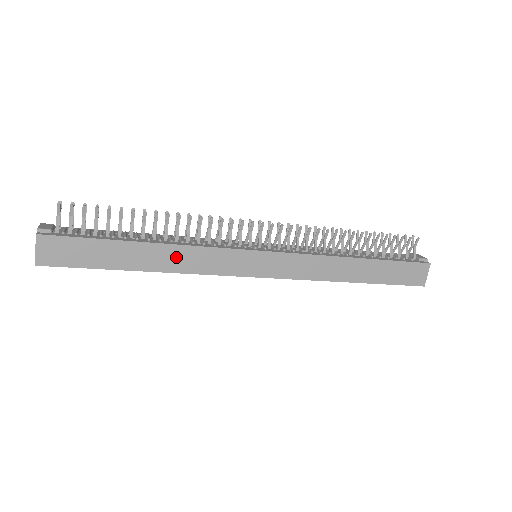
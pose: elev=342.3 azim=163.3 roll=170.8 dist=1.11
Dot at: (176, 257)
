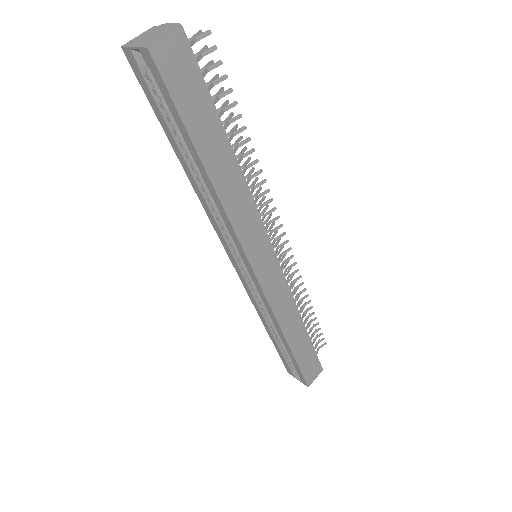
Dot at: (235, 190)
